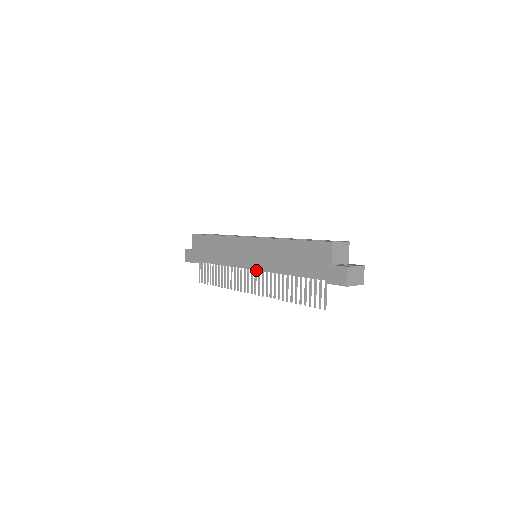
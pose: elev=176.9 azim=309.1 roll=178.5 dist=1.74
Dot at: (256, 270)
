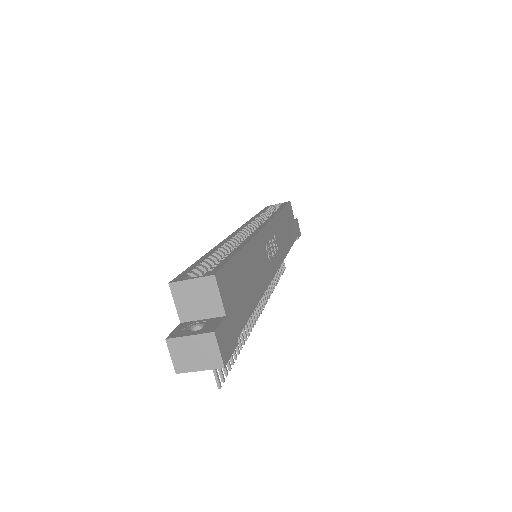
Dot at: occluded
